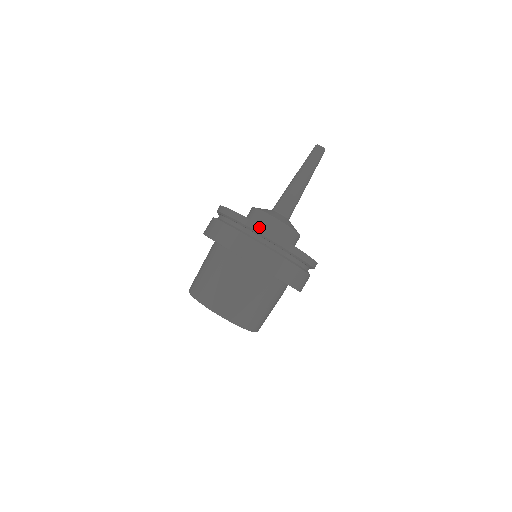
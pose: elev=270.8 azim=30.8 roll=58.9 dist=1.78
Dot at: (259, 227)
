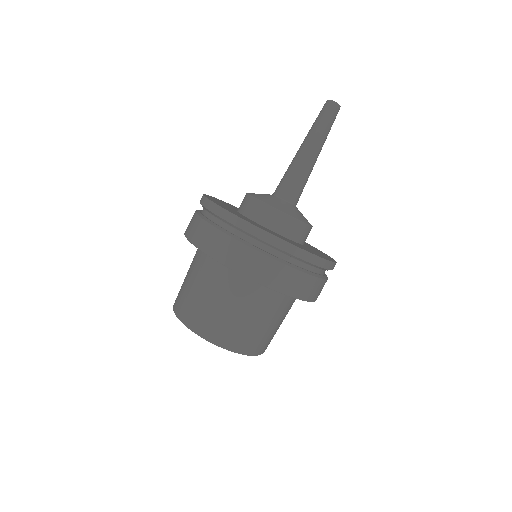
Dot at: (292, 247)
